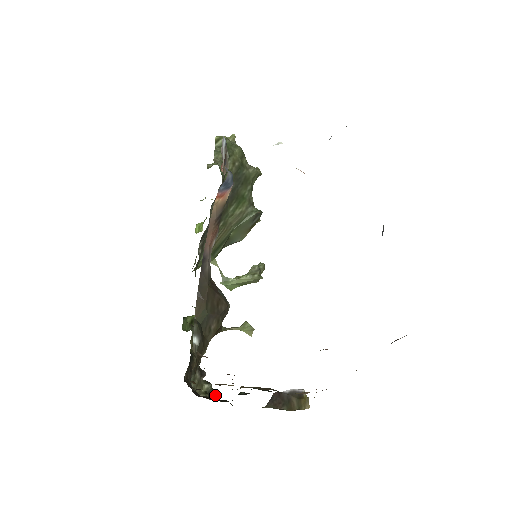
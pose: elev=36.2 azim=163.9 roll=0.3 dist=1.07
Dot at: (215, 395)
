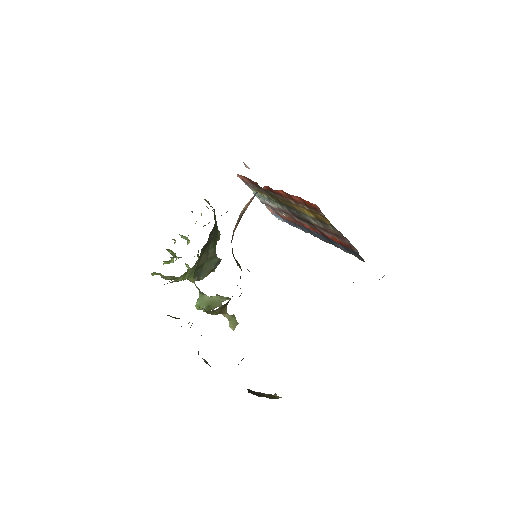
Dot at: occluded
